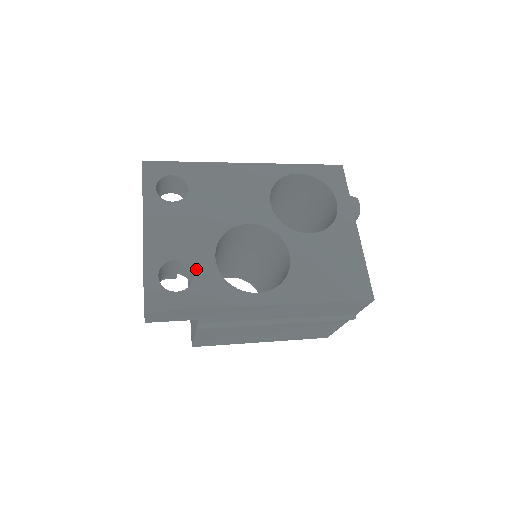
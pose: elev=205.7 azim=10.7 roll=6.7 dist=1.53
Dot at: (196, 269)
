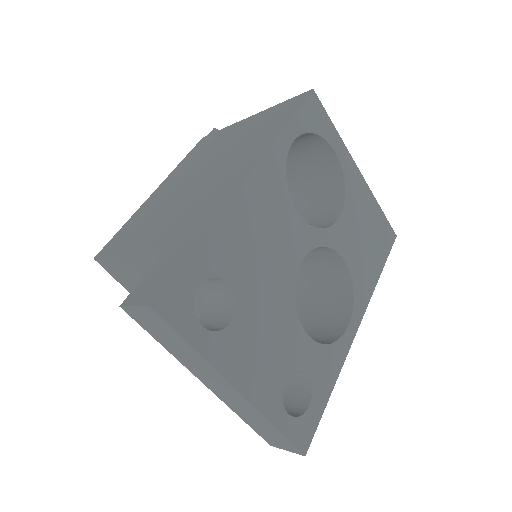
Dot at: (305, 365)
